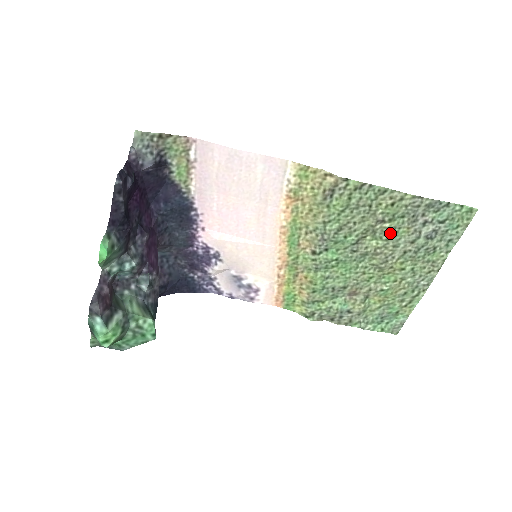
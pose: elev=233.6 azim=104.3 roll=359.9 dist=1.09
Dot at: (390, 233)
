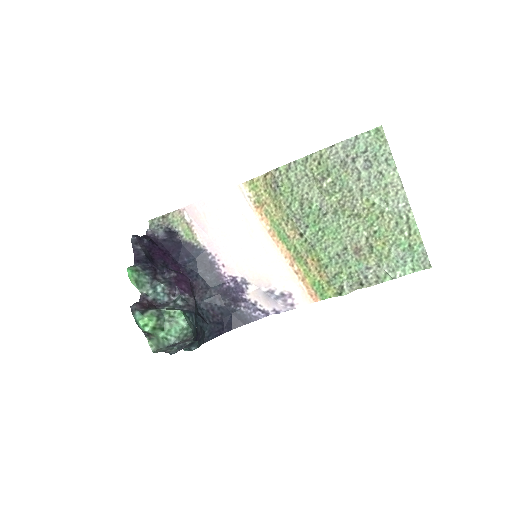
Dot at: (337, 184)
